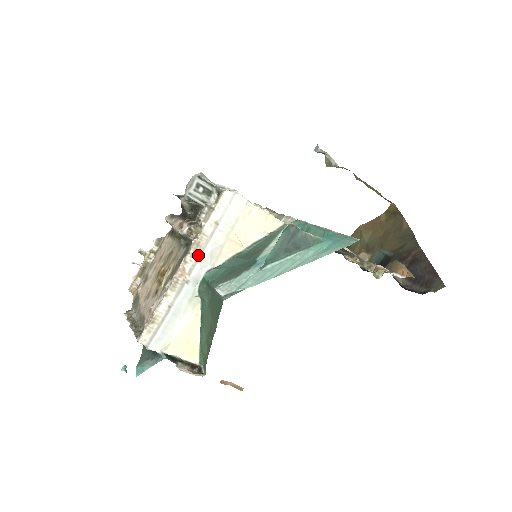
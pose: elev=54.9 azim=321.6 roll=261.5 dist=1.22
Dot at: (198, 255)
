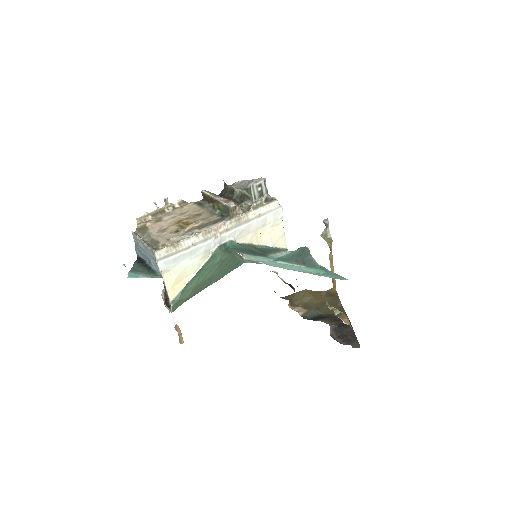
Dot at: (234, 226)
